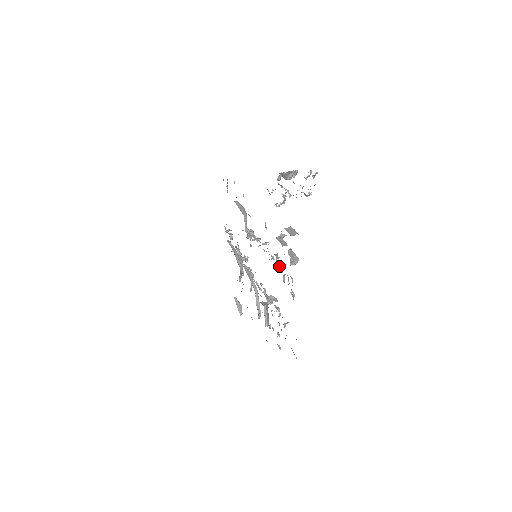
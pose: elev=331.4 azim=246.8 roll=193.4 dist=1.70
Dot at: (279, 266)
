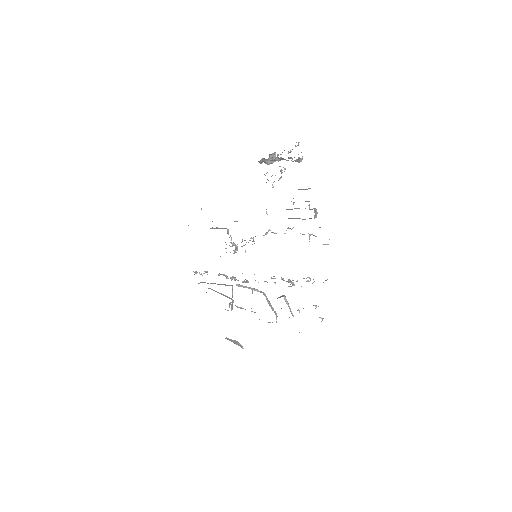
Dot at: occluded
